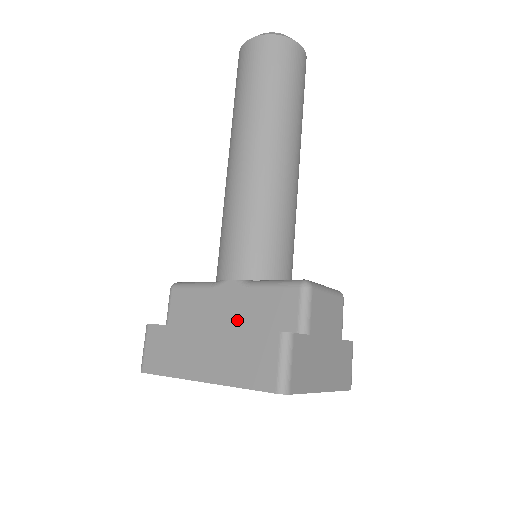
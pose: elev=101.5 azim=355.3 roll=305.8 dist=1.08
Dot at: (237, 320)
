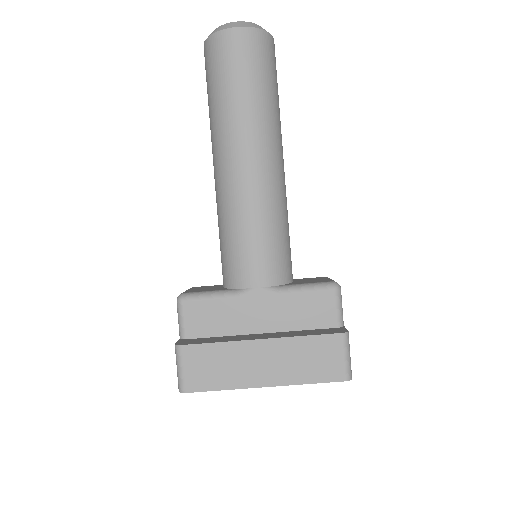
Dot at: (274, 324)
